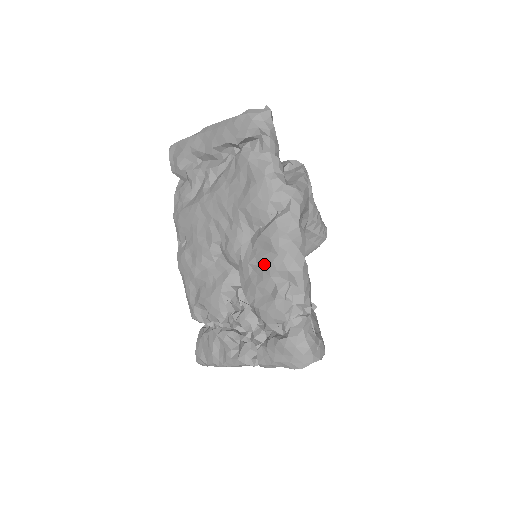
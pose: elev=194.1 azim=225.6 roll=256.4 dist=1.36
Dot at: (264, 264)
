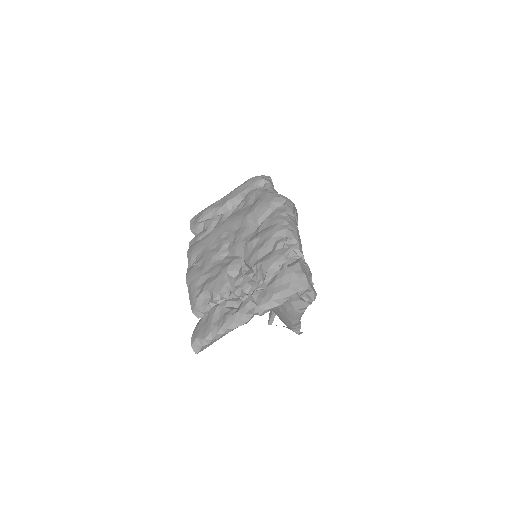
Dot at: (267, 232)
